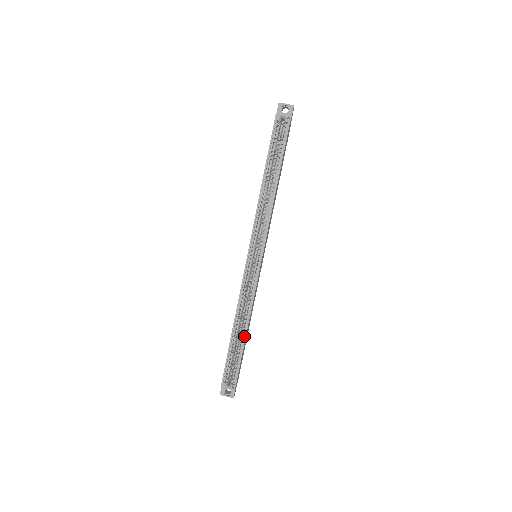
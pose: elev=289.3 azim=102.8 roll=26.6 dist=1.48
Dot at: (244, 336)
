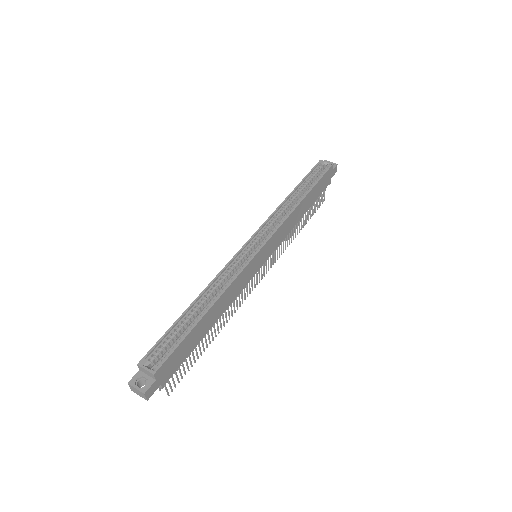
Dot at: (204, 311)
